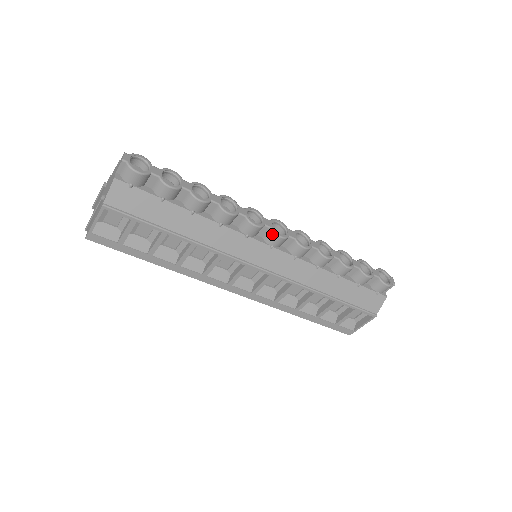
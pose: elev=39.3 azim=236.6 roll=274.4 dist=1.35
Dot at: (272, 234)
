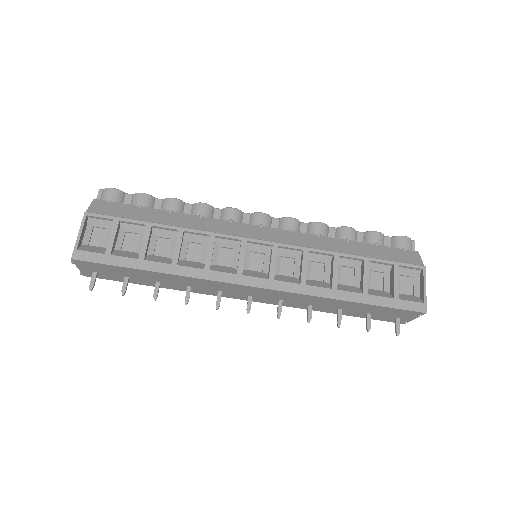
Dot at: (254, 215)
